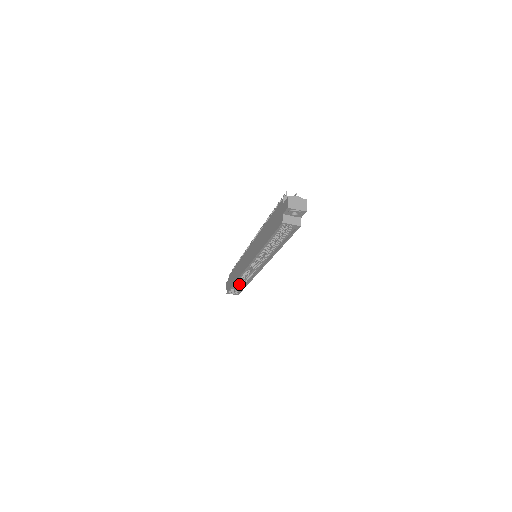
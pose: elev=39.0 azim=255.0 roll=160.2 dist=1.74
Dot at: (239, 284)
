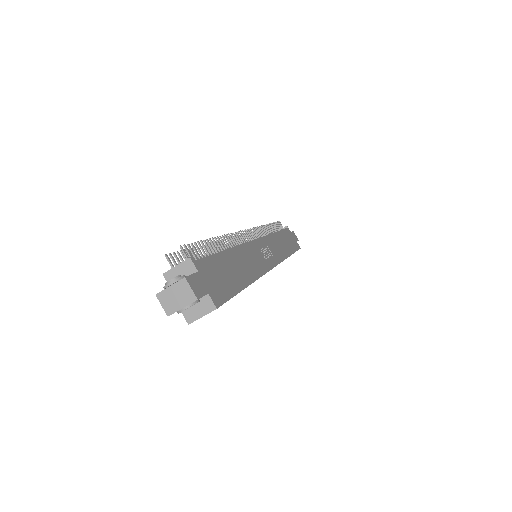
Dot at: occluded
